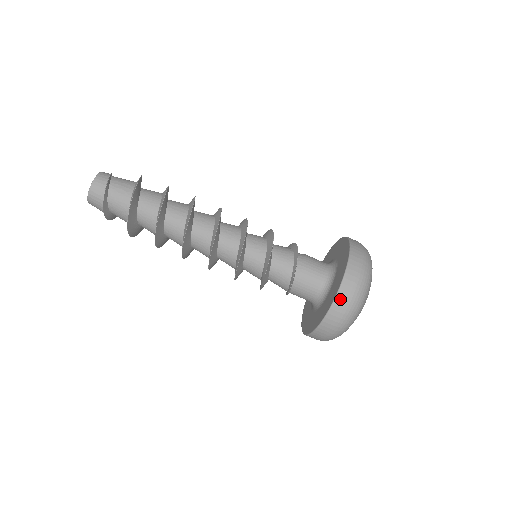
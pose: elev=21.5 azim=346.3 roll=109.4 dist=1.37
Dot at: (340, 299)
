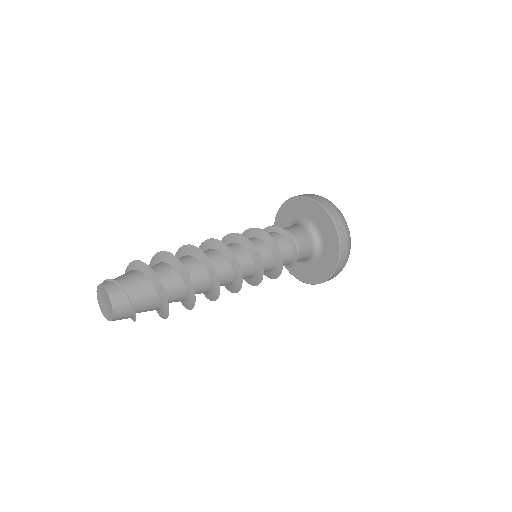
Dot at: (342, 254)
